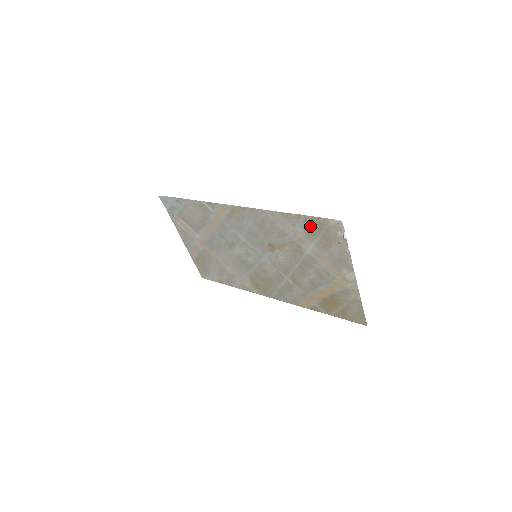
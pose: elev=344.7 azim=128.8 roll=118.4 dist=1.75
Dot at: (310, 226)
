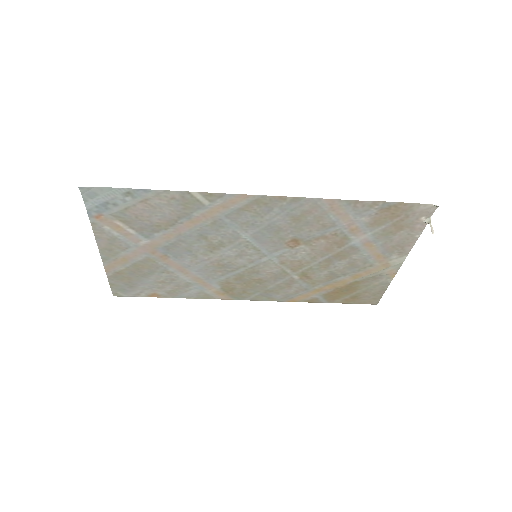
Dot at: (384, 213)
